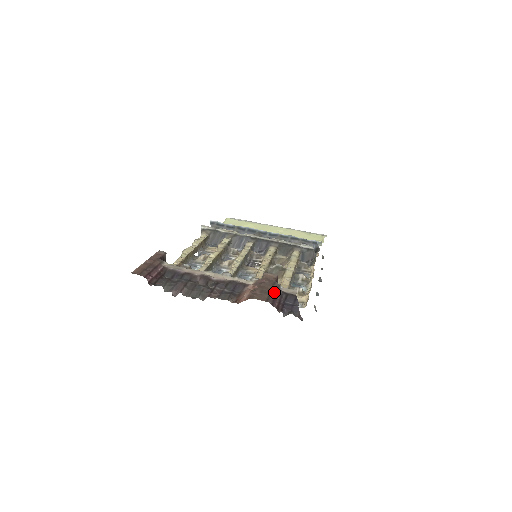
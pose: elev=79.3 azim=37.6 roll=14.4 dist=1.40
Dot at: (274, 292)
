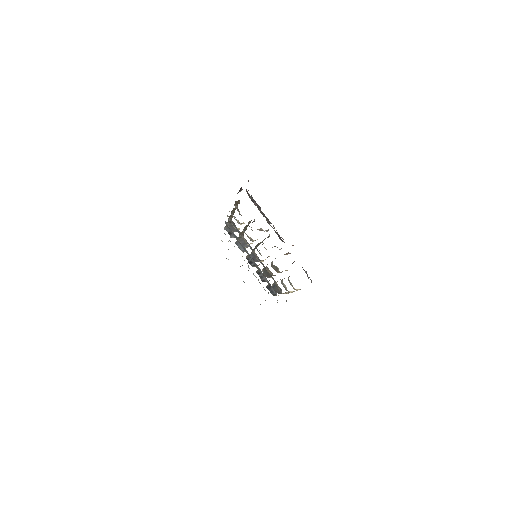
Dot at: occluded
